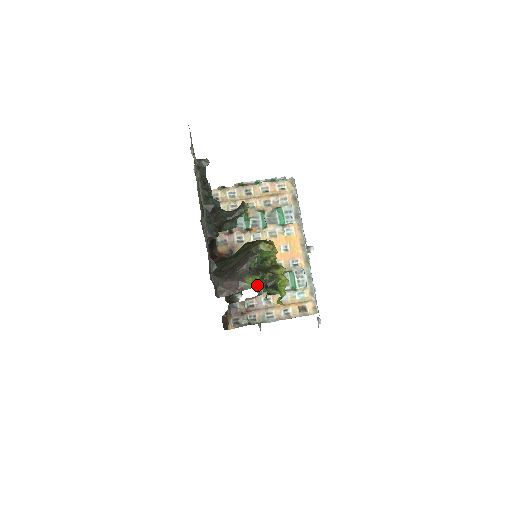
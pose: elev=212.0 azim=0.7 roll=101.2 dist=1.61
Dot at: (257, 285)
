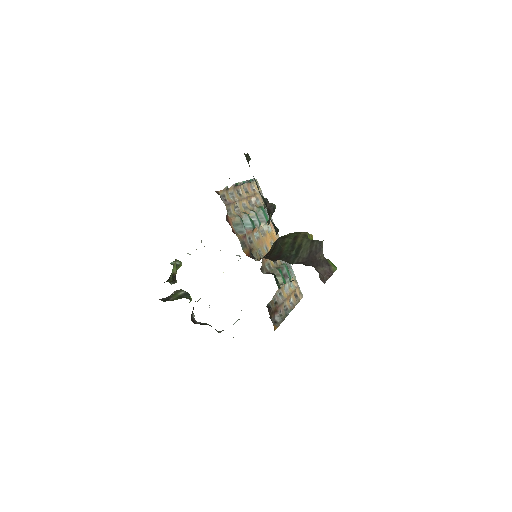
Dot at: (336, 267)
